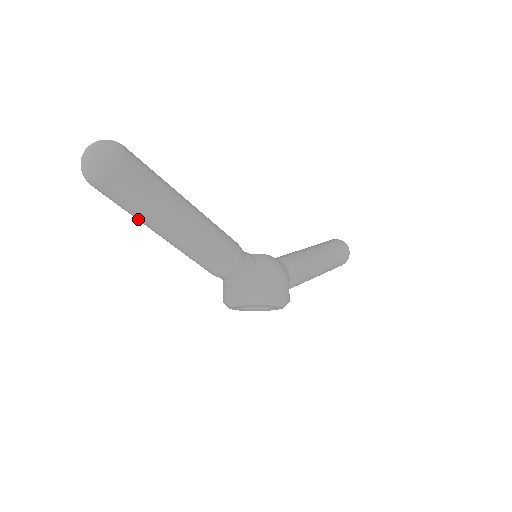
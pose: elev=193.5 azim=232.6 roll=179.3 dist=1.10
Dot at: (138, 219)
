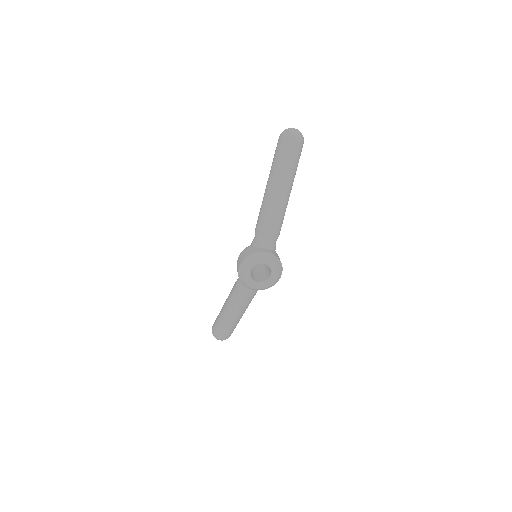
Dot at: (283, 168)
